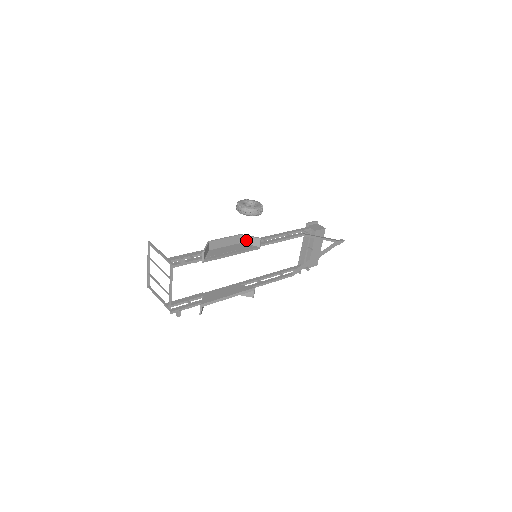
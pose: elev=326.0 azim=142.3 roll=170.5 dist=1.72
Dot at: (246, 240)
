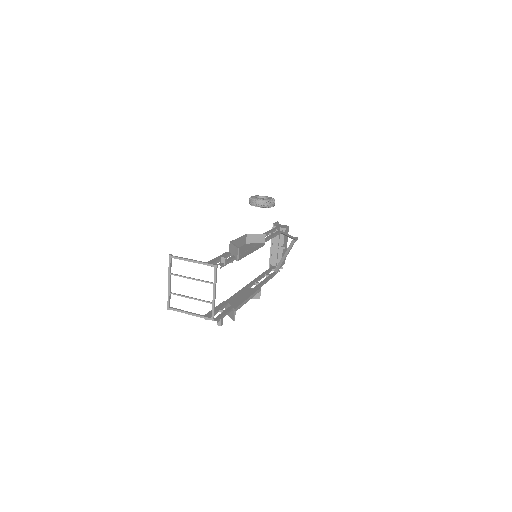
Dot at: (252, 239)
